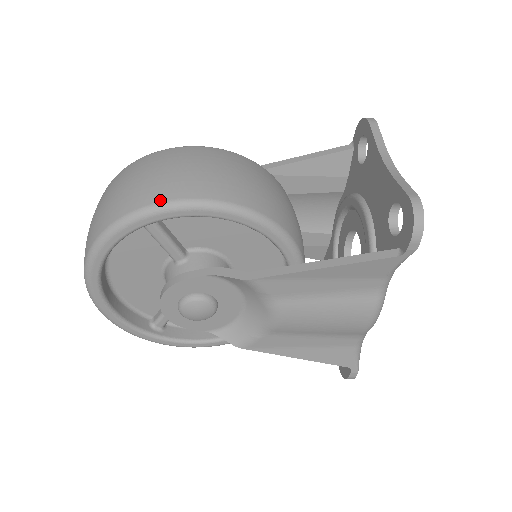
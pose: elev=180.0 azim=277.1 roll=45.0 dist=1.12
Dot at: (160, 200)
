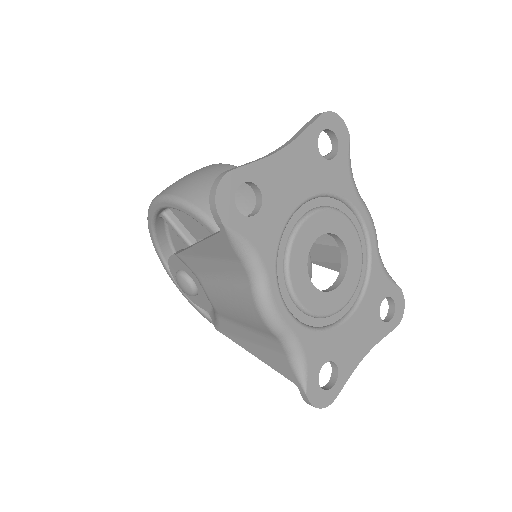
Dot at: (155, 197)
